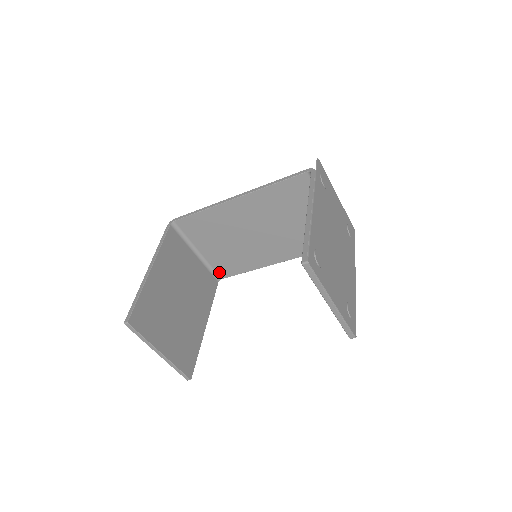
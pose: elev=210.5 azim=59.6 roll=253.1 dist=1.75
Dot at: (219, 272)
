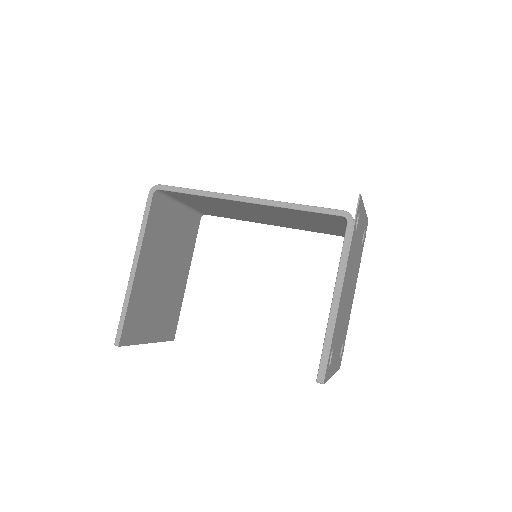
Dot at: (203, 212)
